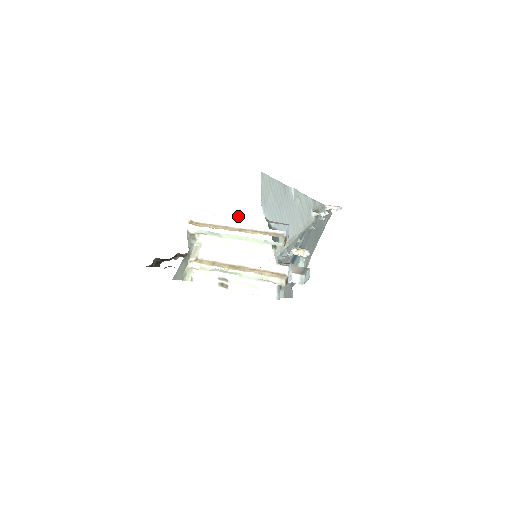
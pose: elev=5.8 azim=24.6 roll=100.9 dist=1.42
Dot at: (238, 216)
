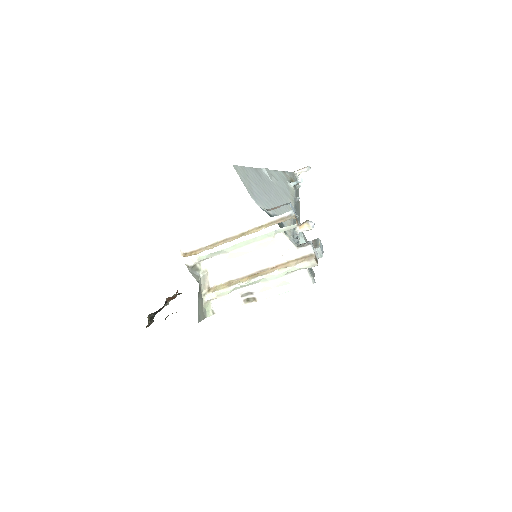
Dot at: (233, 222)
